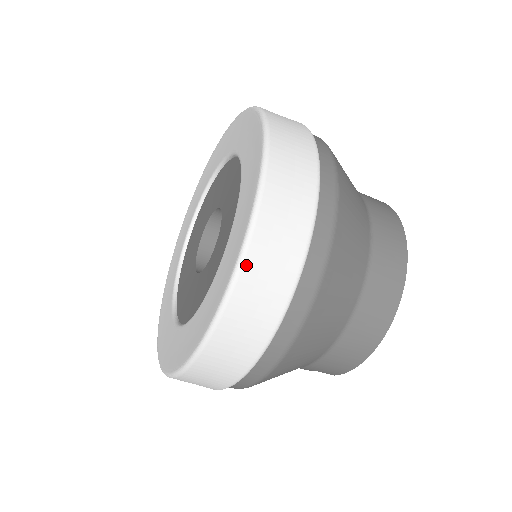
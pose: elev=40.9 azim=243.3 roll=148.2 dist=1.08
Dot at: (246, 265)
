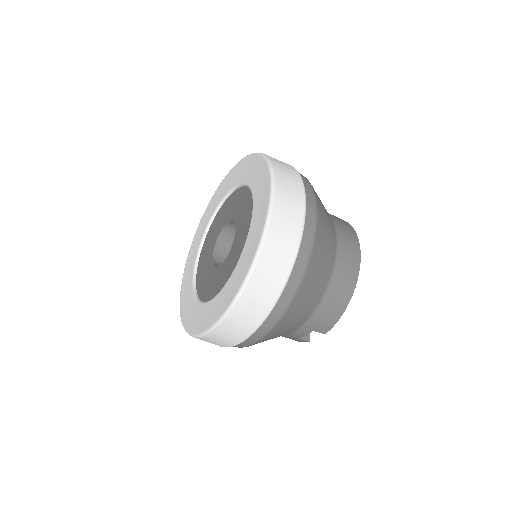
Dot at: (273, 218)
